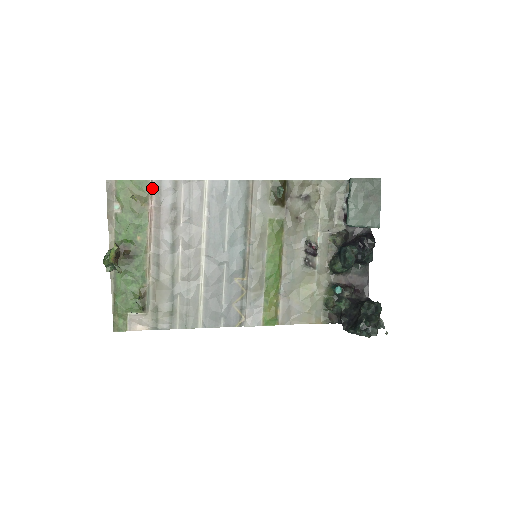
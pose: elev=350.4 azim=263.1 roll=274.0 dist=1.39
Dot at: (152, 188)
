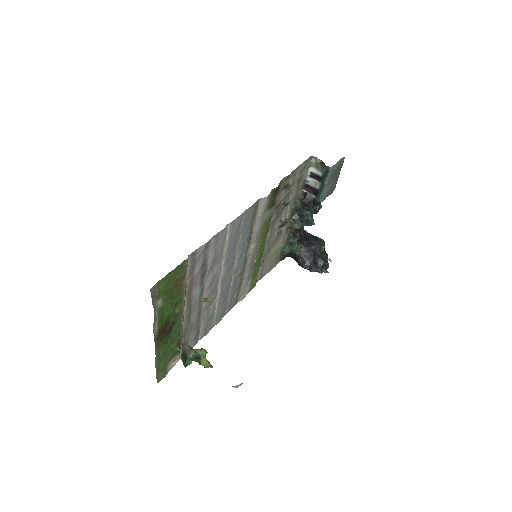
Dot at: (187, 263)
